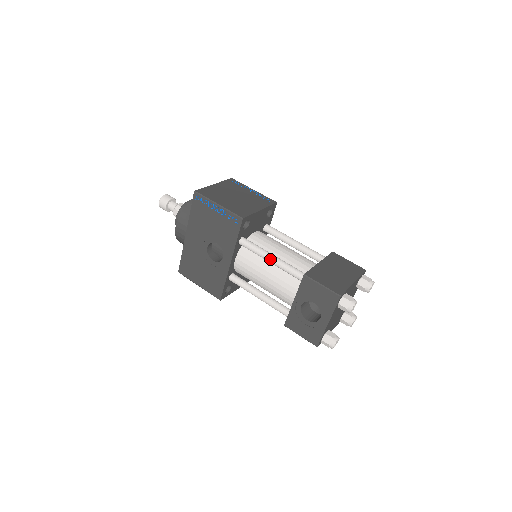
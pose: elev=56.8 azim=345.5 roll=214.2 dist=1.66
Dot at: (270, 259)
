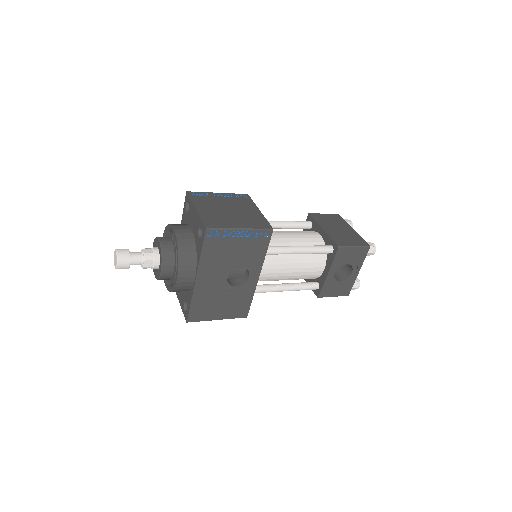
Dot at: (299, 251)
